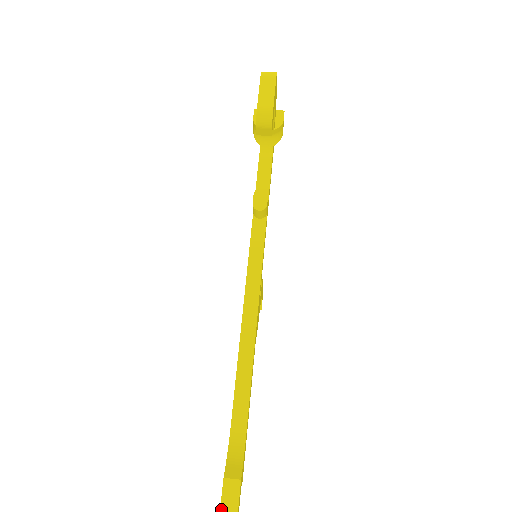
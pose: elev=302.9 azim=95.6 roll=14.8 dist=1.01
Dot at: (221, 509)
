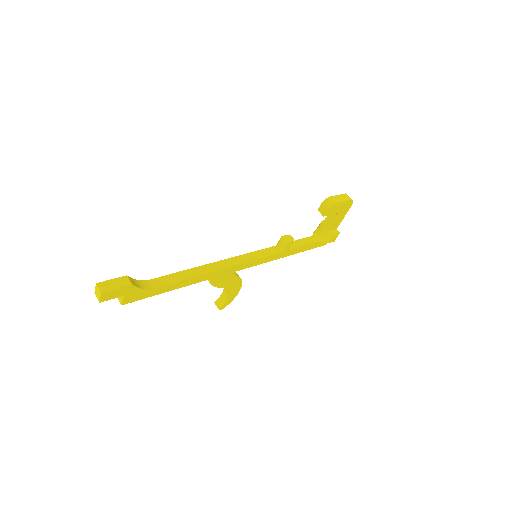
Dot at: (108, 281)
